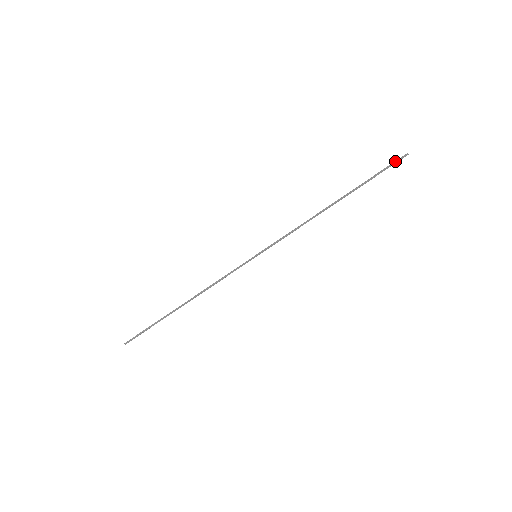
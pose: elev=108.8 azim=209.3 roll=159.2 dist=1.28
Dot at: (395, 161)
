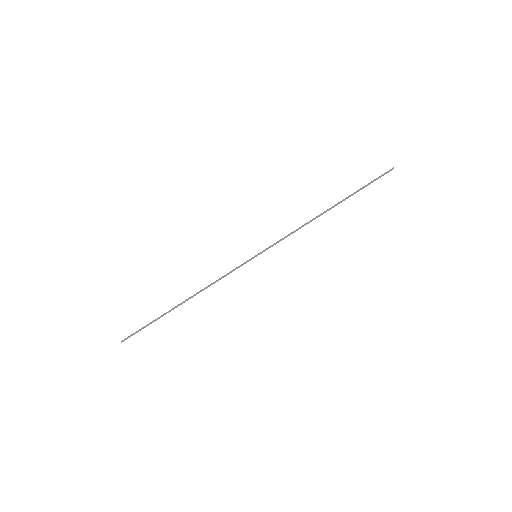
Dot at: (383, 174)
